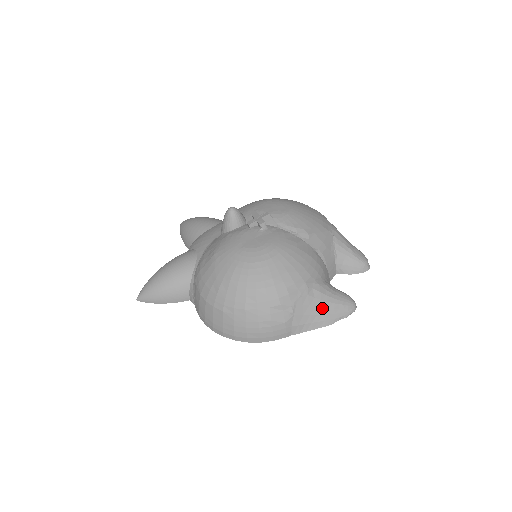
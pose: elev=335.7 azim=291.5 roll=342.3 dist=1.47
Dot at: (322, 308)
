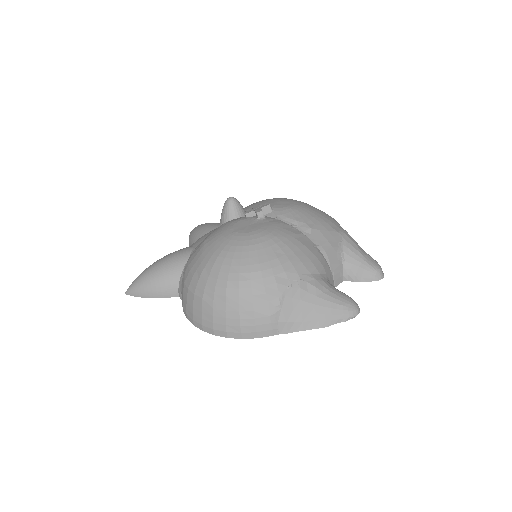
Dot at: (316, 305)
